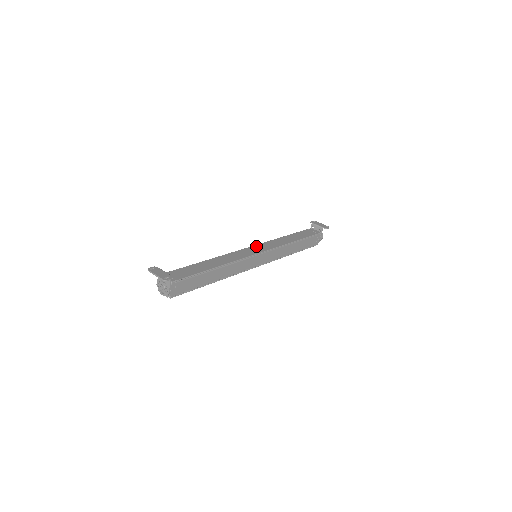
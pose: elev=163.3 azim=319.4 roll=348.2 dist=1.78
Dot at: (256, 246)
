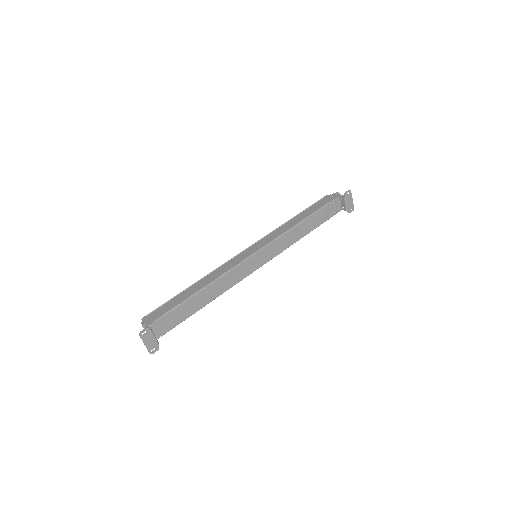
Dot at: (263, 252)
